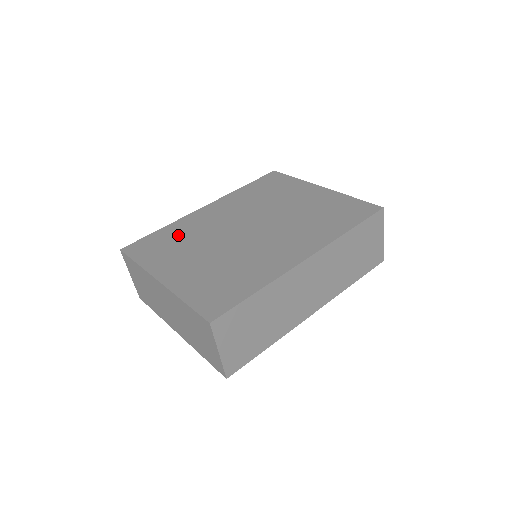
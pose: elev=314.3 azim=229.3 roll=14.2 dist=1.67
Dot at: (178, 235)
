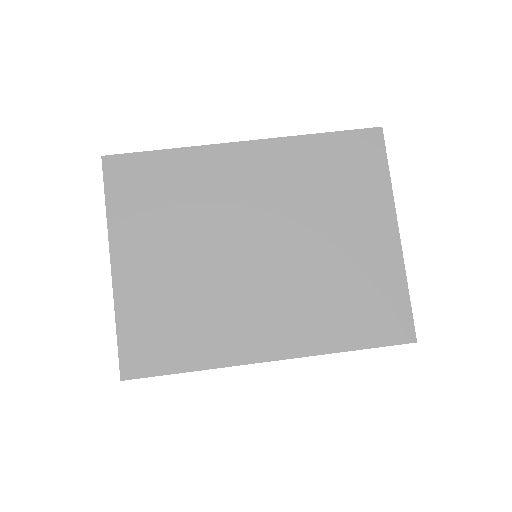
Dot at: (177, 186)
